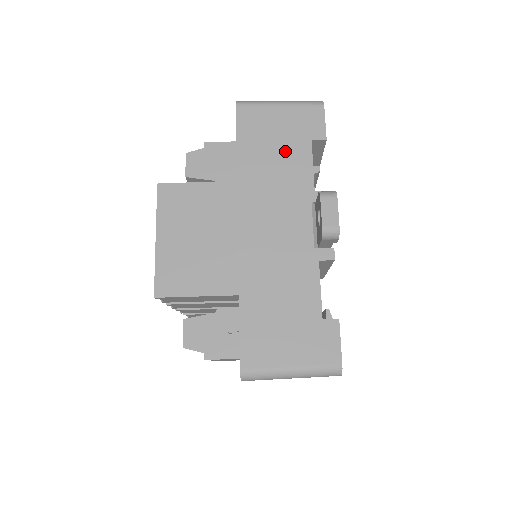
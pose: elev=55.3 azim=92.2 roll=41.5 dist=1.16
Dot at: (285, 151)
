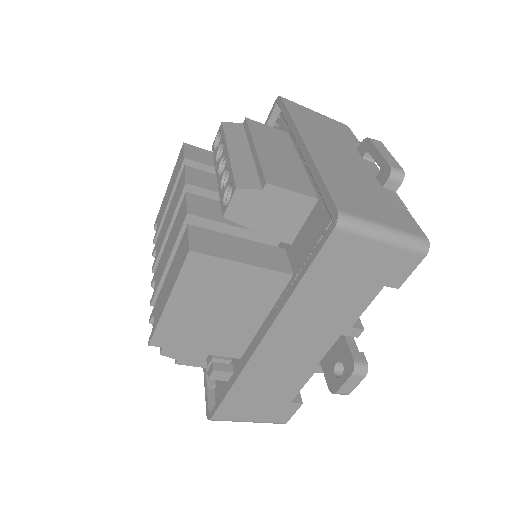
Dot at: (351, 290)
